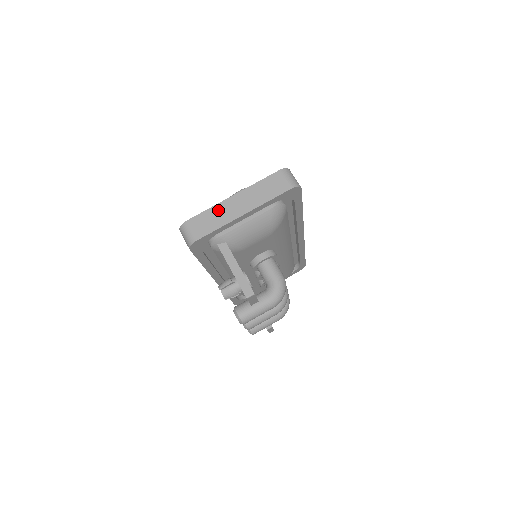
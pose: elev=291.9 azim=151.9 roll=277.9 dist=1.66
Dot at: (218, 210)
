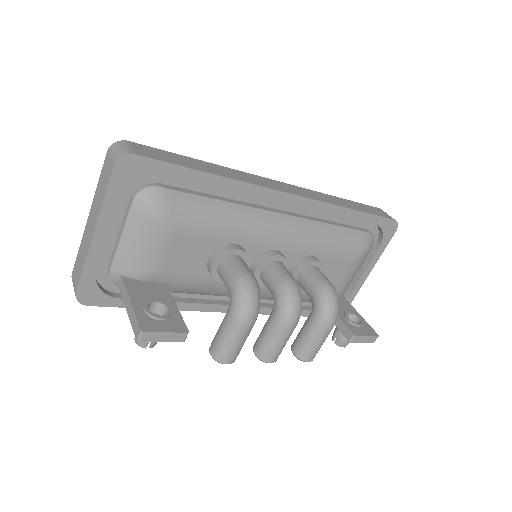
Dot at: (82, 245)
